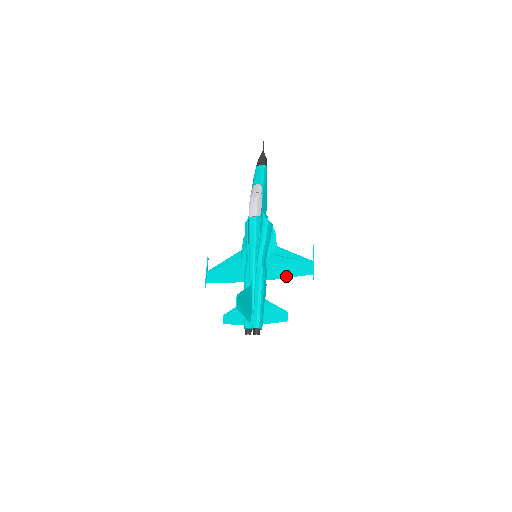
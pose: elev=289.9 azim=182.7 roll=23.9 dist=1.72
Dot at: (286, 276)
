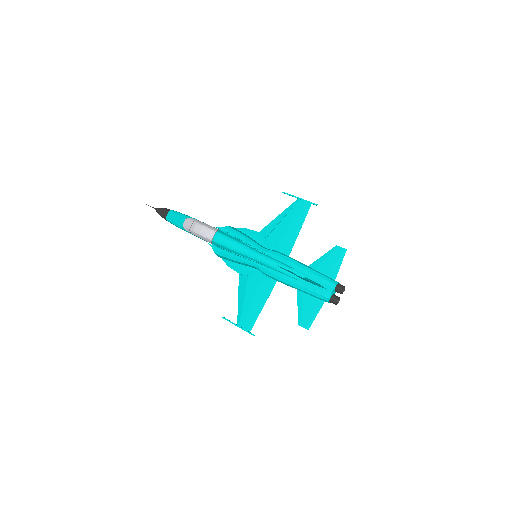
Dot at: (297, 233)
